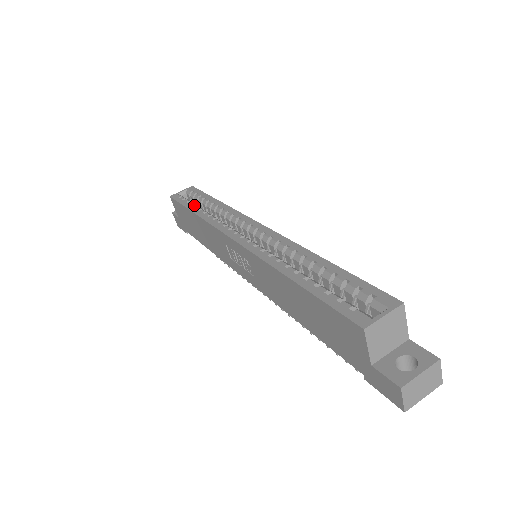
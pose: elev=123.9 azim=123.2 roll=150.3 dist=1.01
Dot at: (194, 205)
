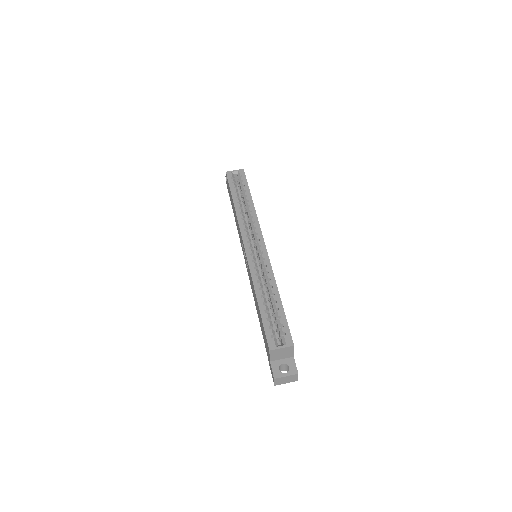
Dot at: (237, 195)
